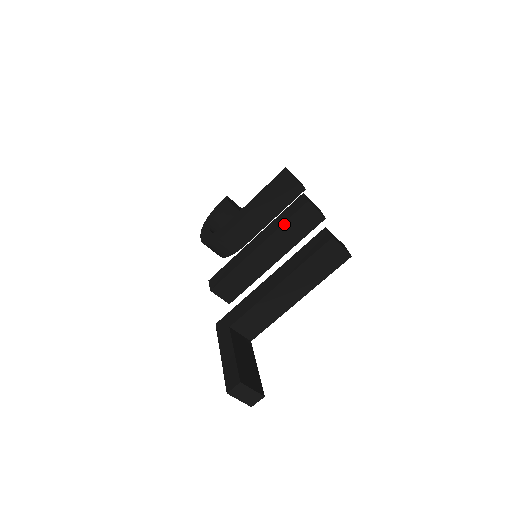
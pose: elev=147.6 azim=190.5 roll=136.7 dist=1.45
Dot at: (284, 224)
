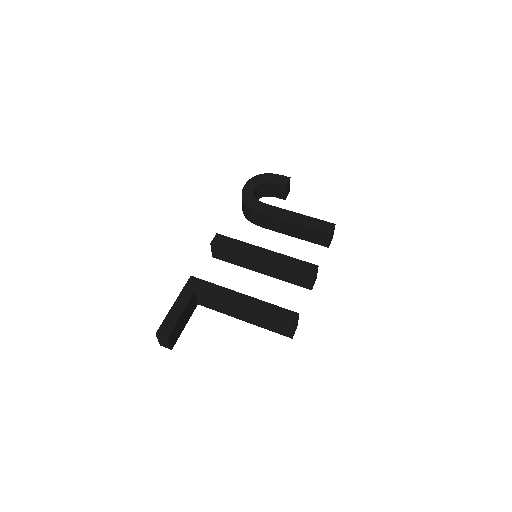
Dot at: (288, 269)
